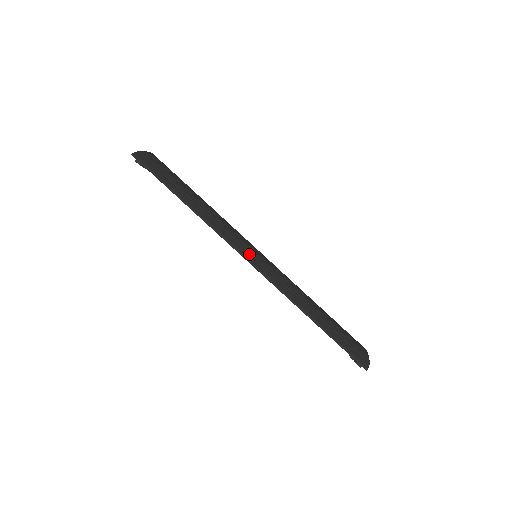
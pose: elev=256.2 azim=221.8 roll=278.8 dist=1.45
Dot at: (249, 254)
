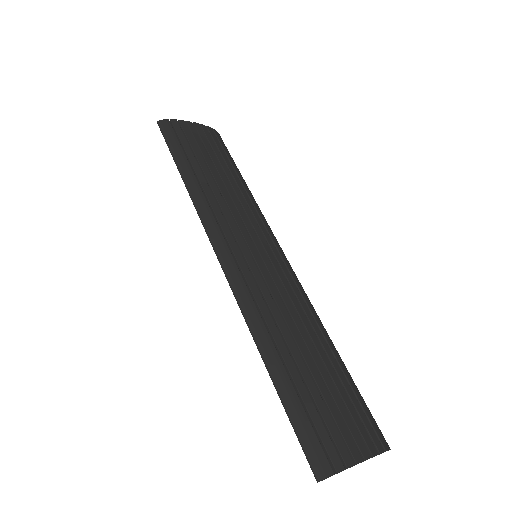
Dot at: (226, 248)
